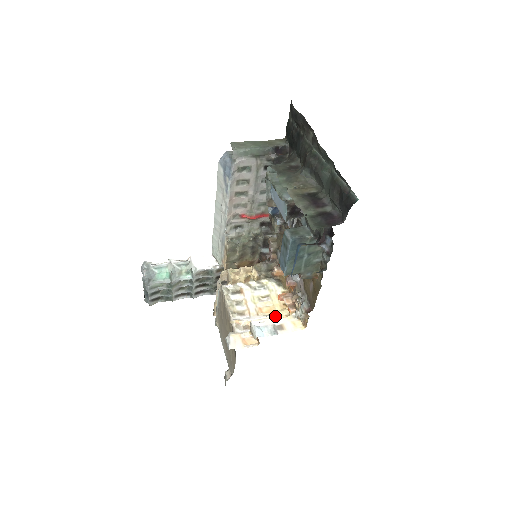
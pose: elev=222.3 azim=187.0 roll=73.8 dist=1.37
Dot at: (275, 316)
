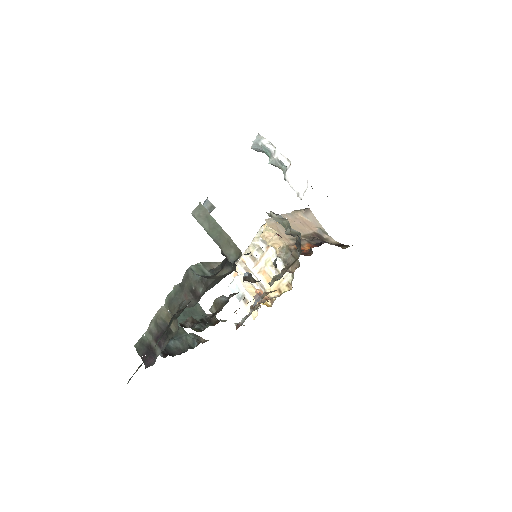
Dot at: (264, 288)
